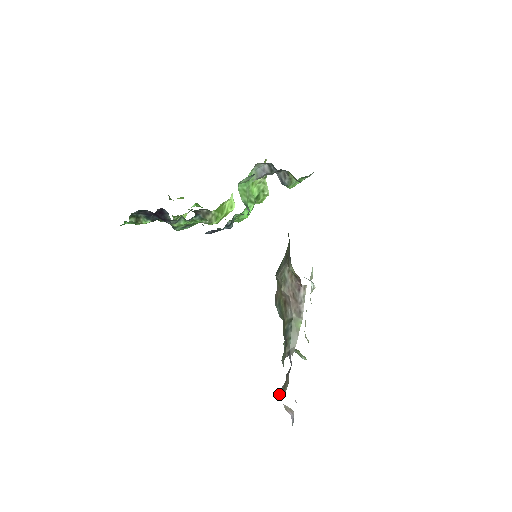
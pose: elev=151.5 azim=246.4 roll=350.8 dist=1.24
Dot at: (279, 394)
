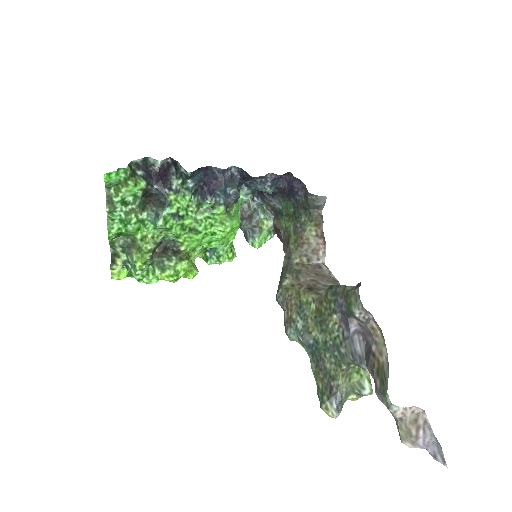
Dot at: (380, 393)
